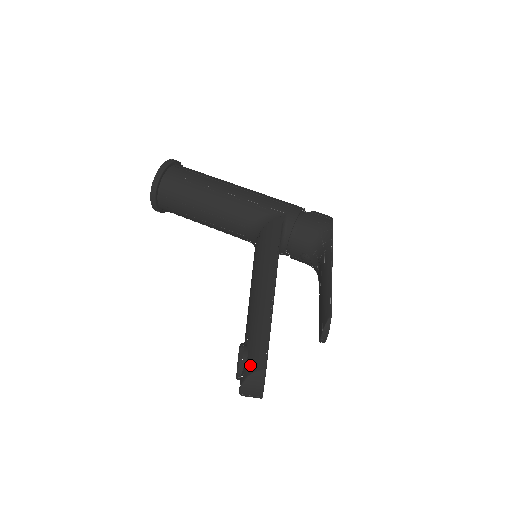
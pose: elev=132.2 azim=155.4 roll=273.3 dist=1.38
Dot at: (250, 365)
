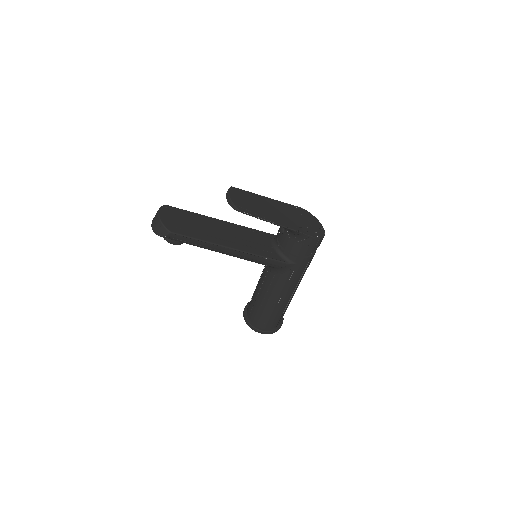
Dot at: occluded
